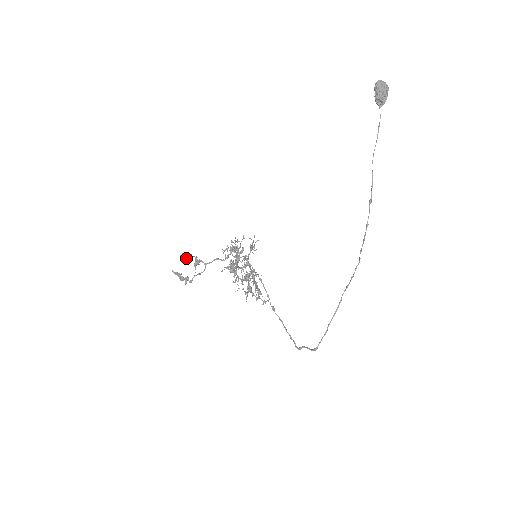
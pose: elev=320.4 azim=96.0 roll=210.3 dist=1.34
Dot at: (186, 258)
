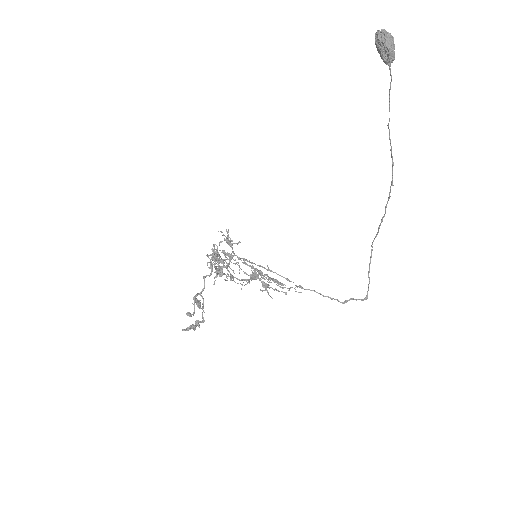
Dot at: (193, 312)
